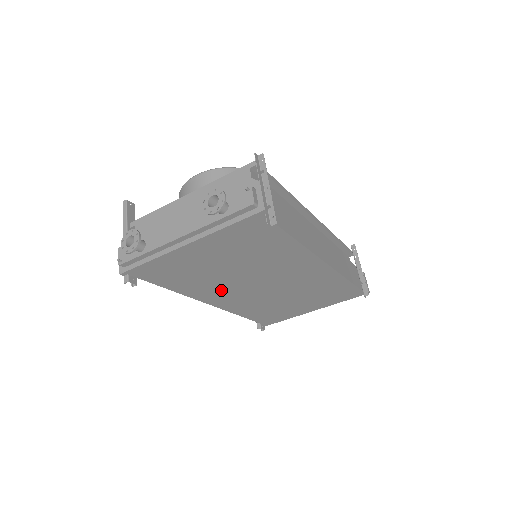
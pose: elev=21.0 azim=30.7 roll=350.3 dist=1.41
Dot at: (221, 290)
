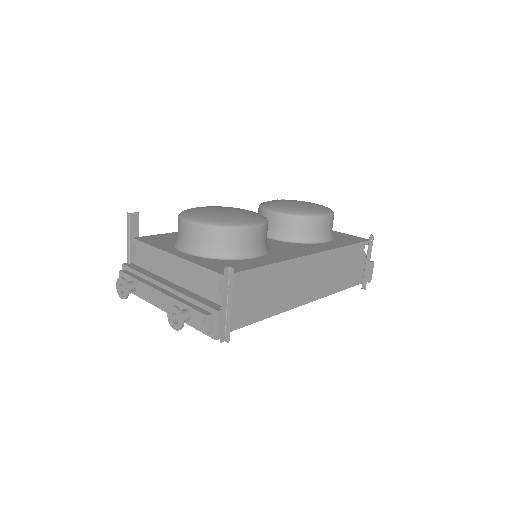
Dot at: occluded
